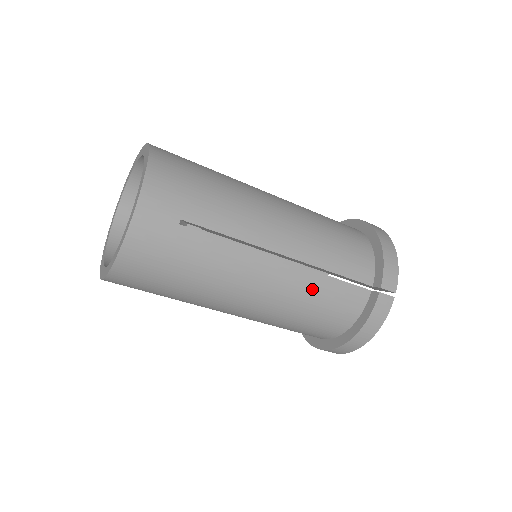
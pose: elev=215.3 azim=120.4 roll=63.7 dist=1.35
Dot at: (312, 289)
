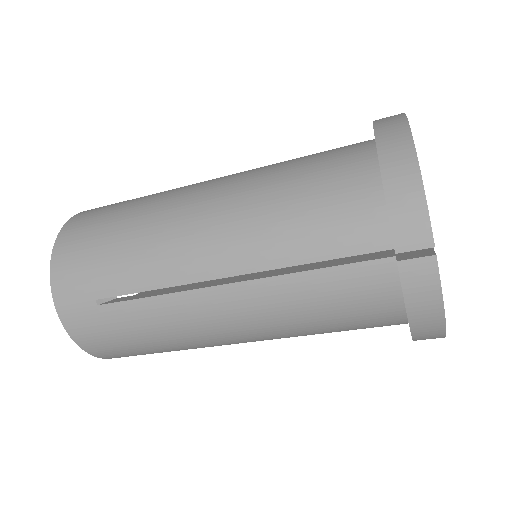
Dot at: (292, 298)
